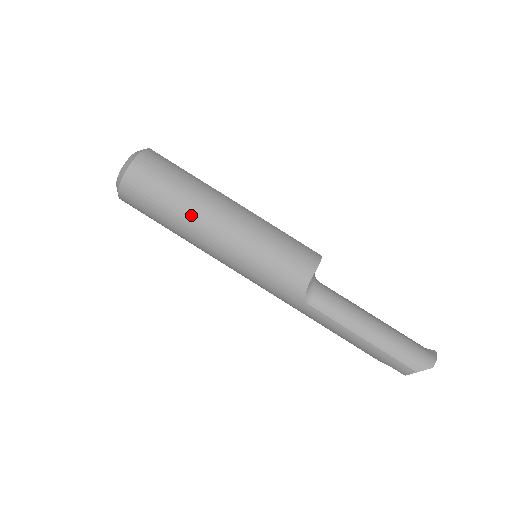
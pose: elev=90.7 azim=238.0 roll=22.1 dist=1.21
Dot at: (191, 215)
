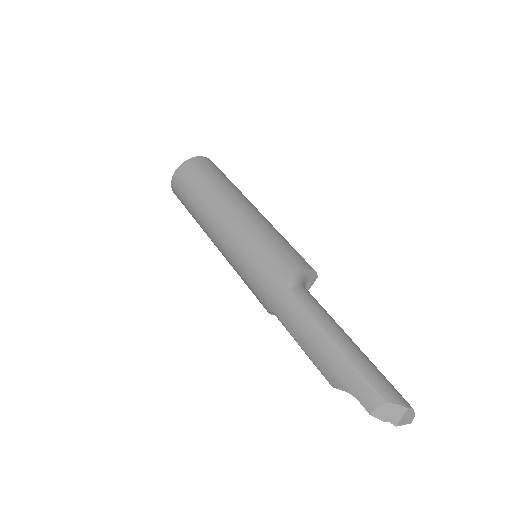
Dot at: (224, 194)
